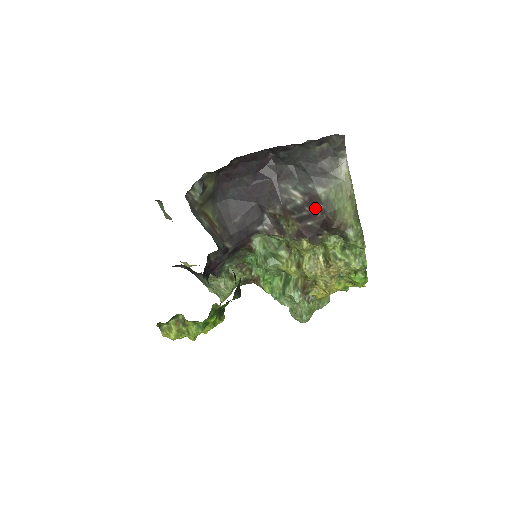
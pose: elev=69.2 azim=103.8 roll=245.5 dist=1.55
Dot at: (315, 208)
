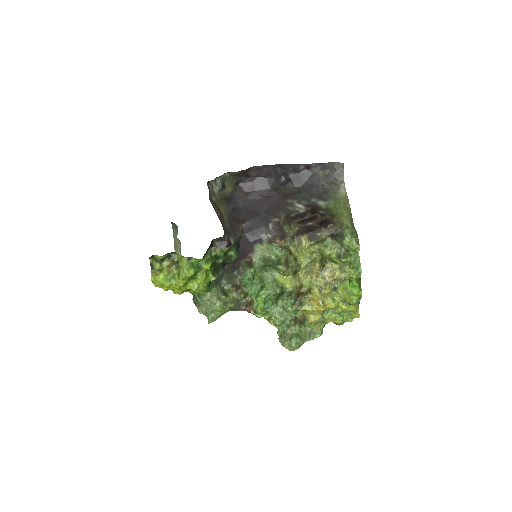
Dot at: (316, 213)
